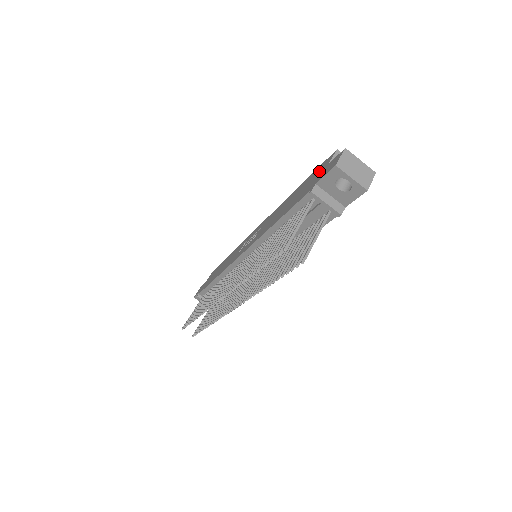
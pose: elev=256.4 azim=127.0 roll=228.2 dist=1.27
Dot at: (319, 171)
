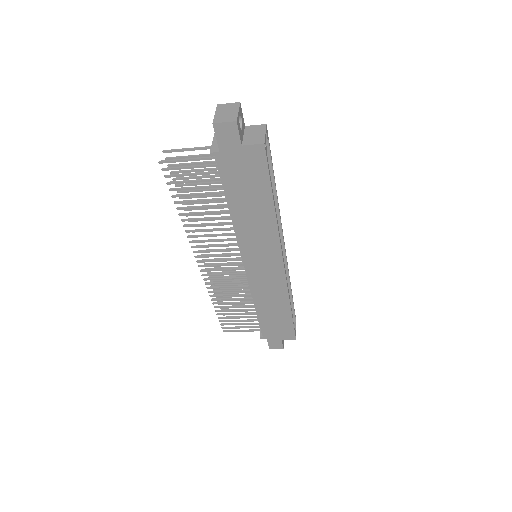
Dot at: occluded
